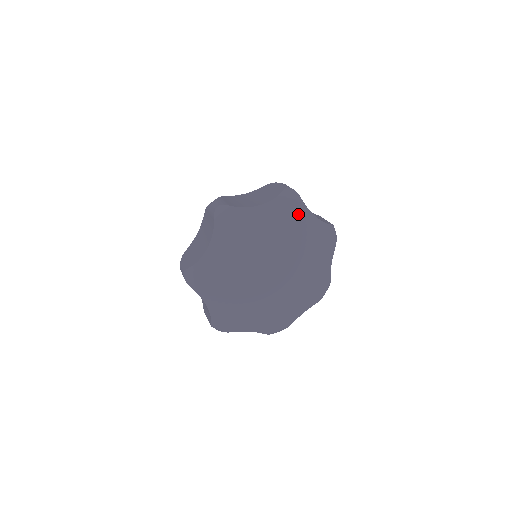
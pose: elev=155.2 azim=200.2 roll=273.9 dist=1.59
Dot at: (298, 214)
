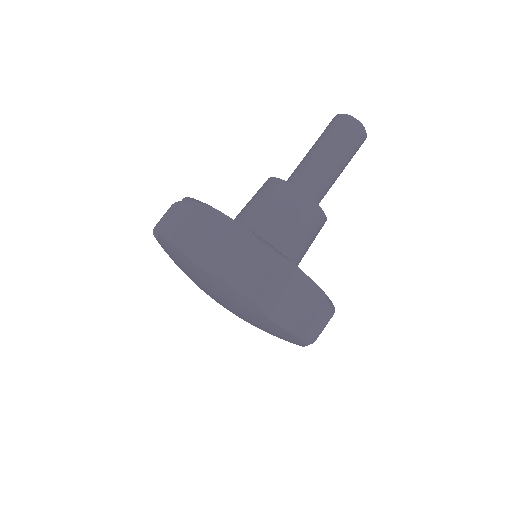
Dot at: (290, 340)
